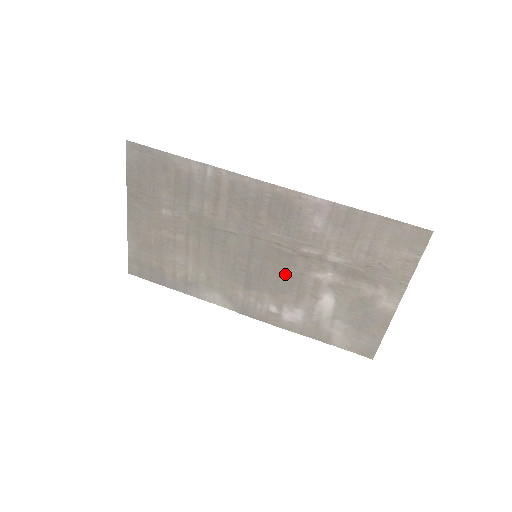
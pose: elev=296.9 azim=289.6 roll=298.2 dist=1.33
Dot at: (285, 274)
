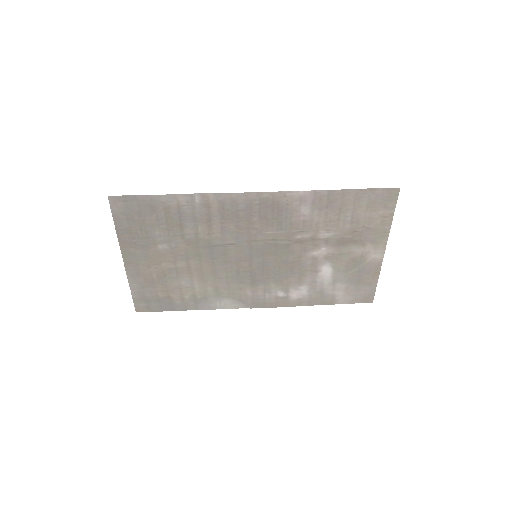
Dot at: (285, 262)
